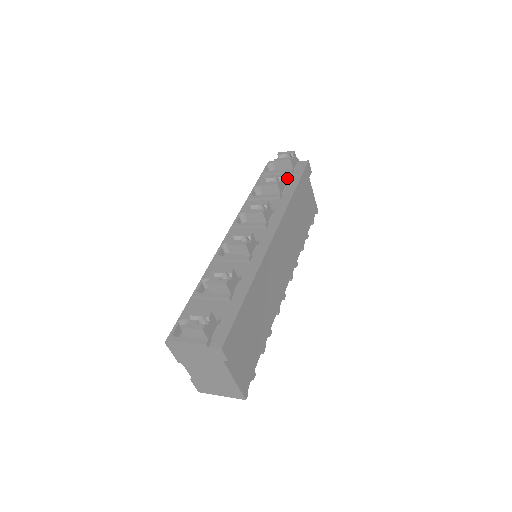
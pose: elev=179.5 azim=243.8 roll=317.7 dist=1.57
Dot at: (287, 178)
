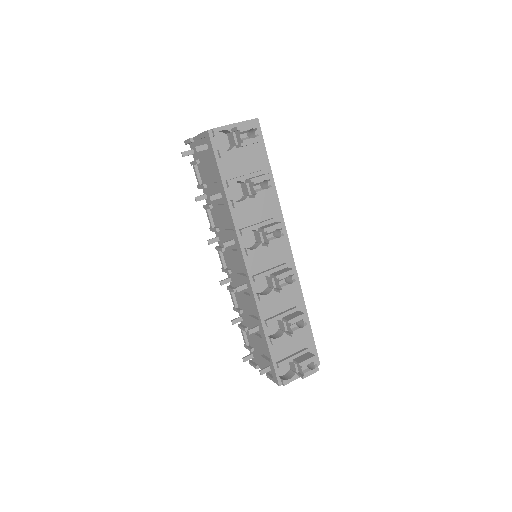
Dot at: (253, 158)
